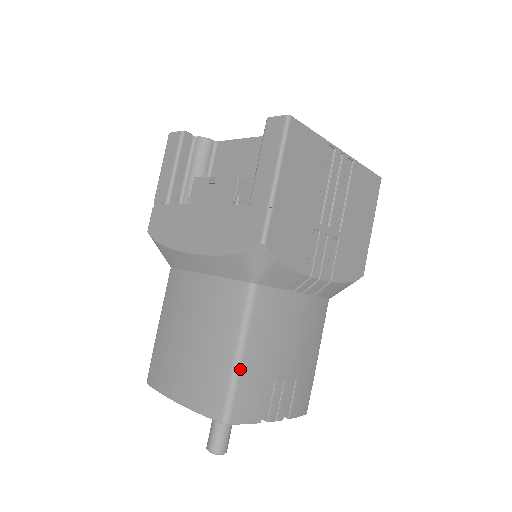
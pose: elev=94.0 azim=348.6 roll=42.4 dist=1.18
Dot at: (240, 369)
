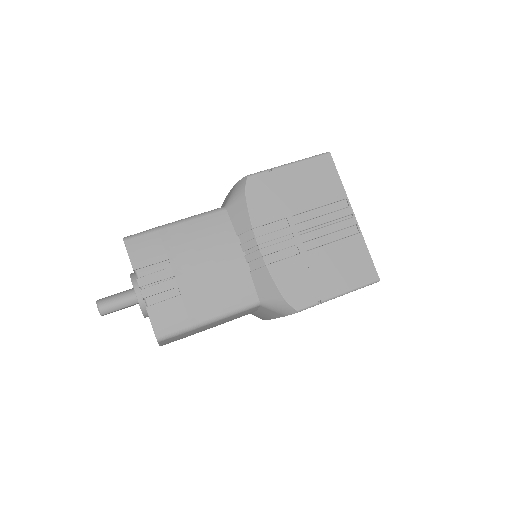
Dot at: (165, 228)
